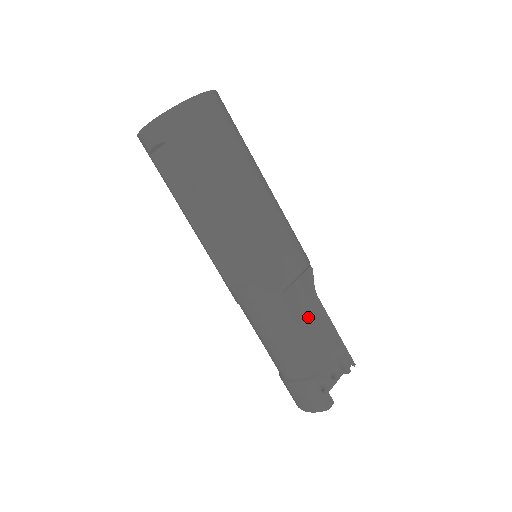
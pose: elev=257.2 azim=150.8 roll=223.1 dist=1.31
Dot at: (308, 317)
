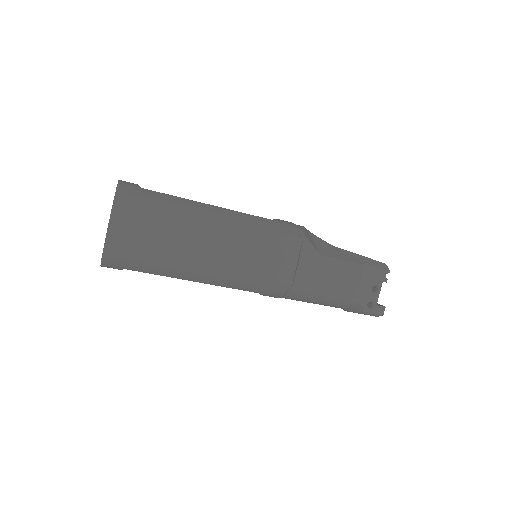
Dot at: (325, 280)
